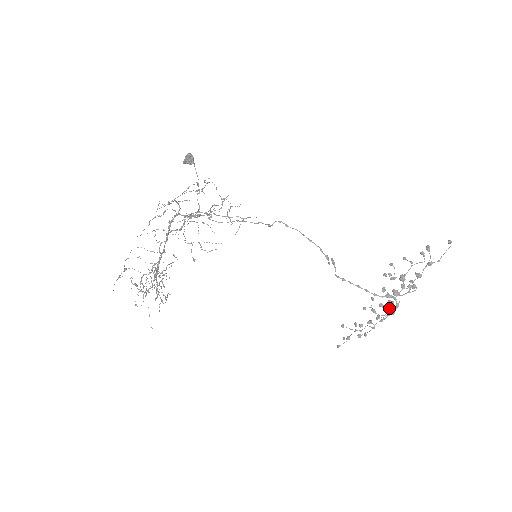
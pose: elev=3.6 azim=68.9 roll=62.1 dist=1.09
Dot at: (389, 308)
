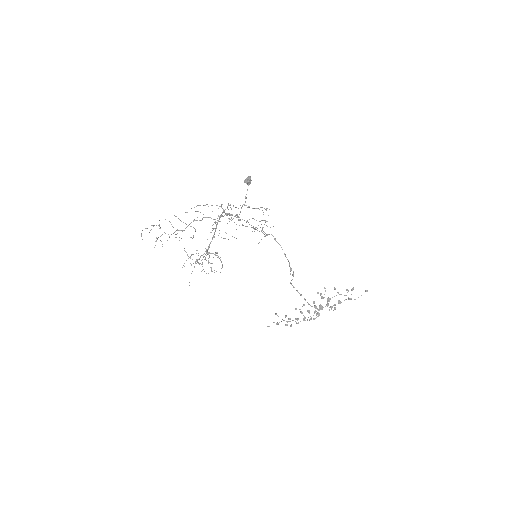
Dot at: (313, 315)
